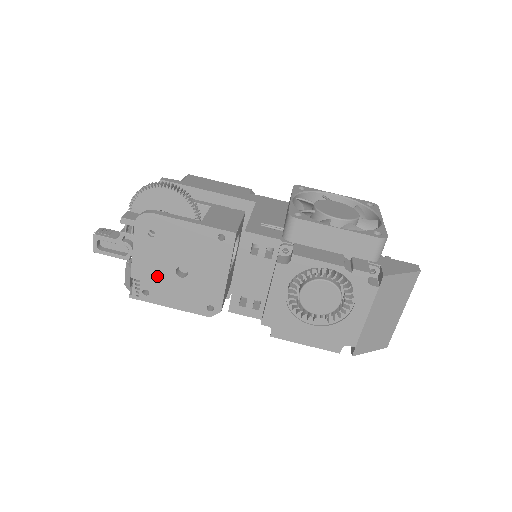
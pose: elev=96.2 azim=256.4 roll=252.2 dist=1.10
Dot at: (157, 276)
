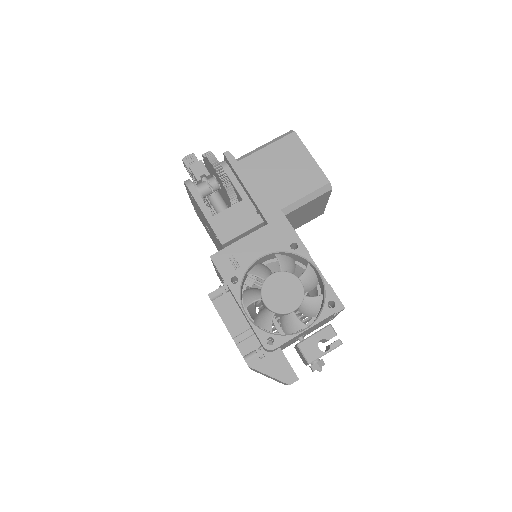
Dot at: (200, 216)
